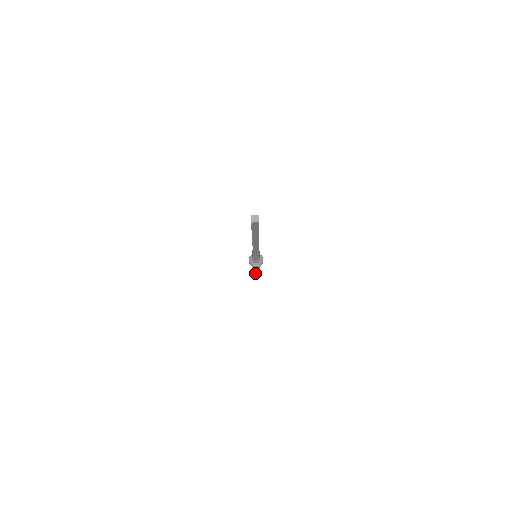
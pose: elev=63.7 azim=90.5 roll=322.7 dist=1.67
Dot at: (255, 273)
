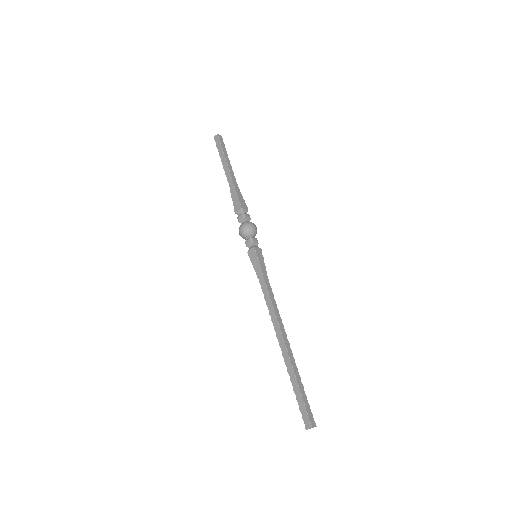
Dot at: occluded
